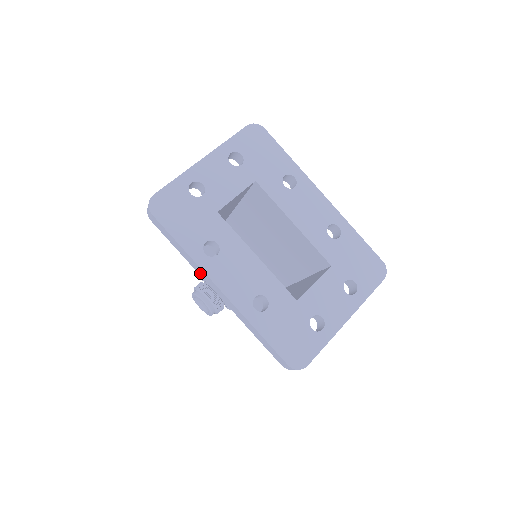
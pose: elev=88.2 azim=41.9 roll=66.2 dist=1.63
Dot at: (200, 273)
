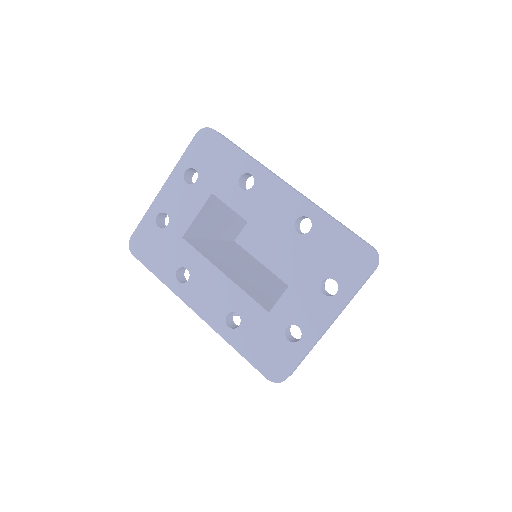
Dot at: occluded
